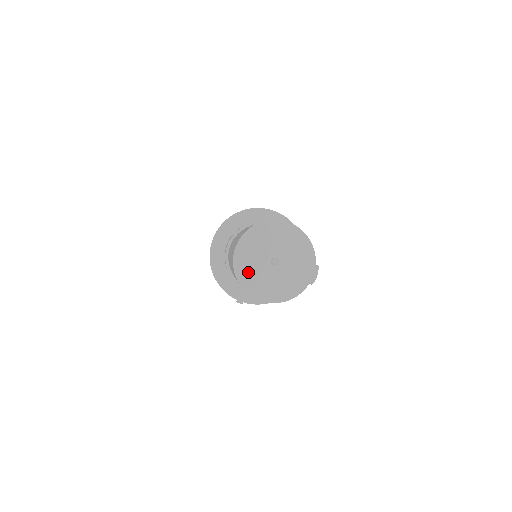
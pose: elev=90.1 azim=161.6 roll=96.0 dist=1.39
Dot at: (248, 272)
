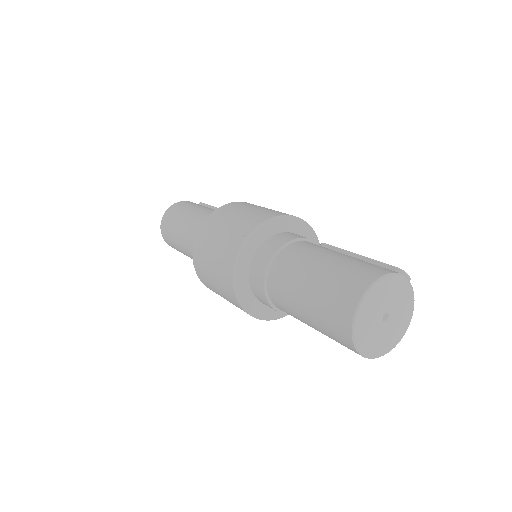
Dot at: (380, 346)
